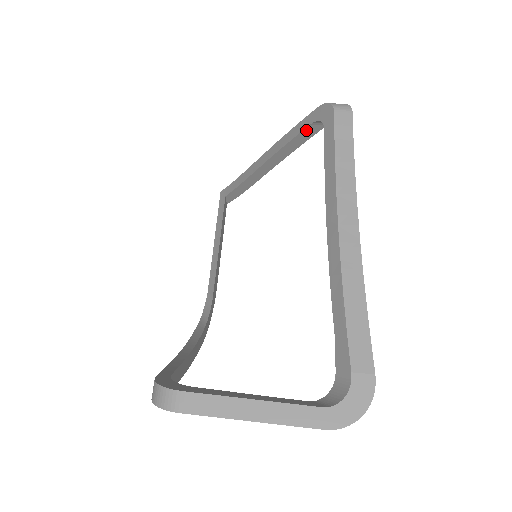
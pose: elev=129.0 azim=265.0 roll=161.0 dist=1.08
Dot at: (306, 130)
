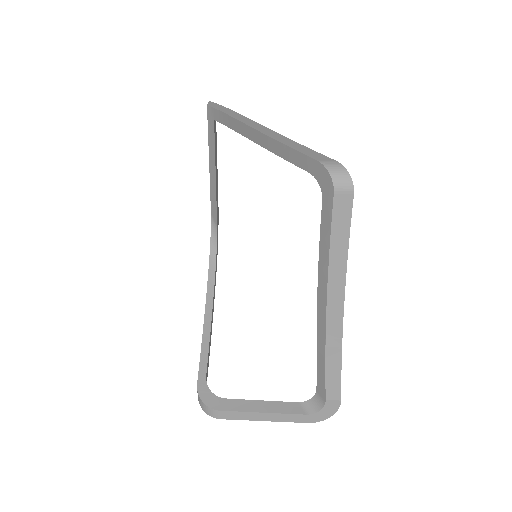
Dot at: (304, 168)
